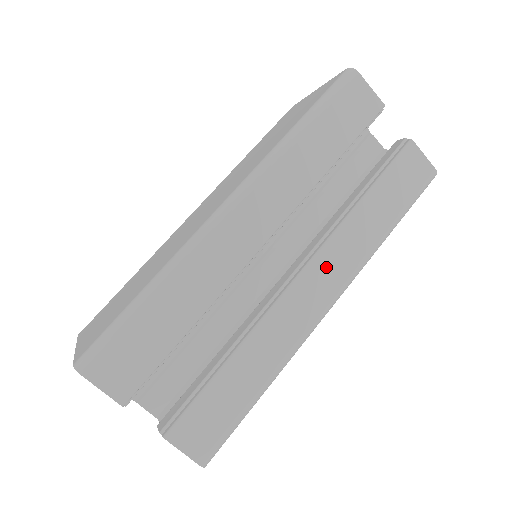
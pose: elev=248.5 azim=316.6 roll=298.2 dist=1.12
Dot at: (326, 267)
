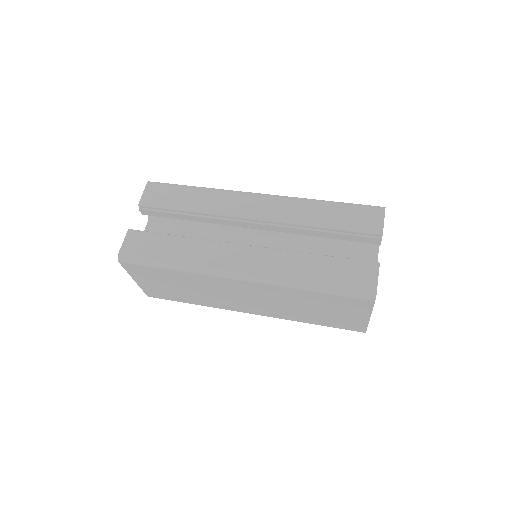
Dot at: (260, 257)
